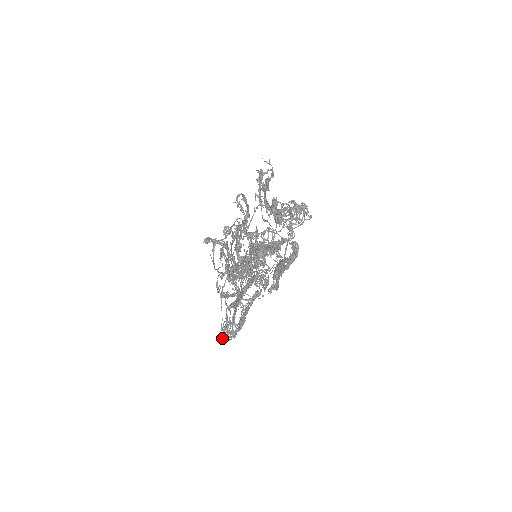
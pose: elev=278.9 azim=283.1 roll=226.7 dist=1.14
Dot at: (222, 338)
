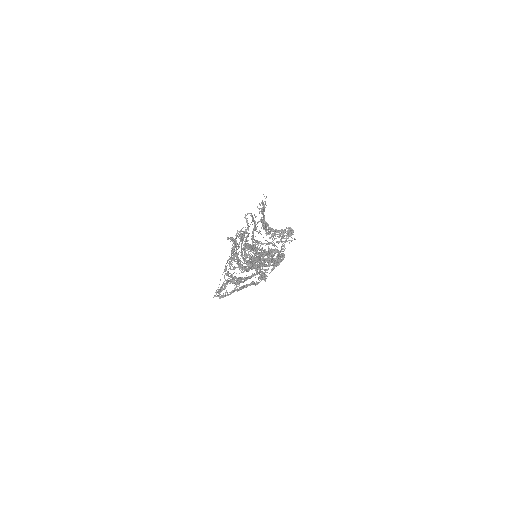
Dot at: occluded
